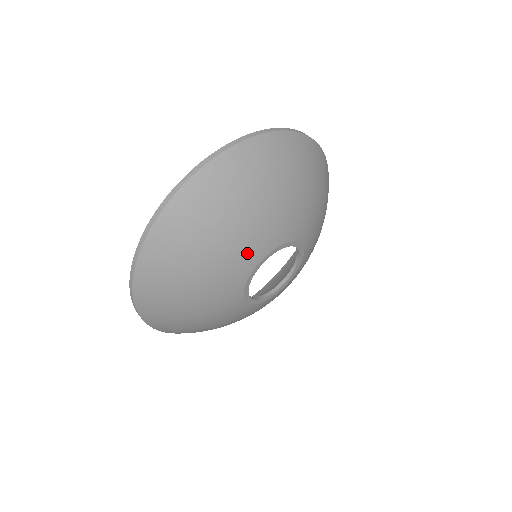
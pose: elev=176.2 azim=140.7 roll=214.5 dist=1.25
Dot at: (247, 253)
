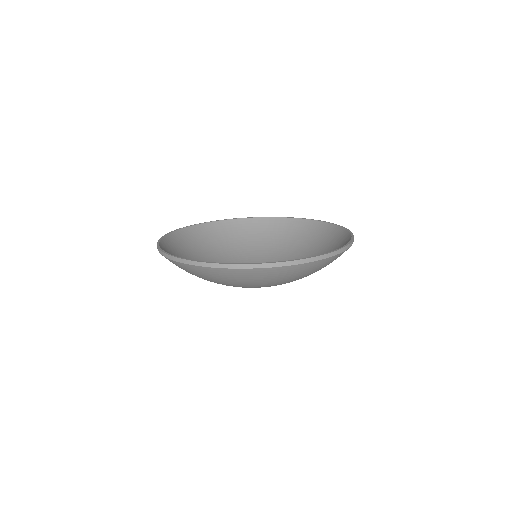
Dot at: occluded
